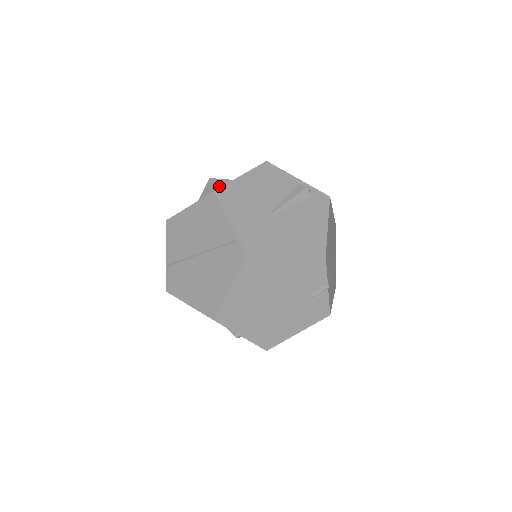
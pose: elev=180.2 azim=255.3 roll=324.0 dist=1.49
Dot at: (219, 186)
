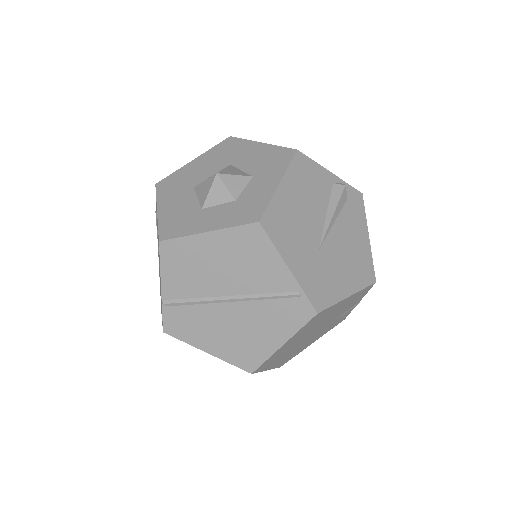
Dot at: (237, 190)
